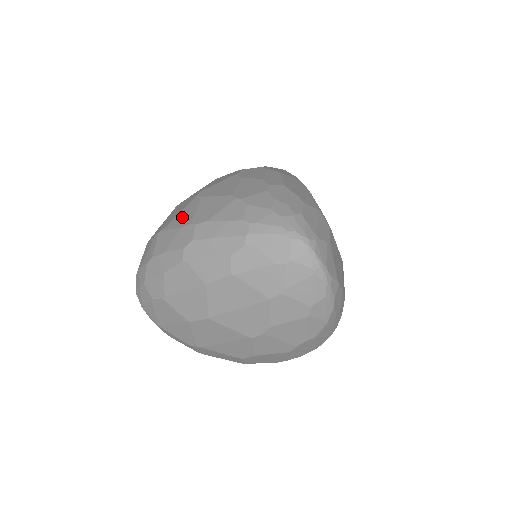
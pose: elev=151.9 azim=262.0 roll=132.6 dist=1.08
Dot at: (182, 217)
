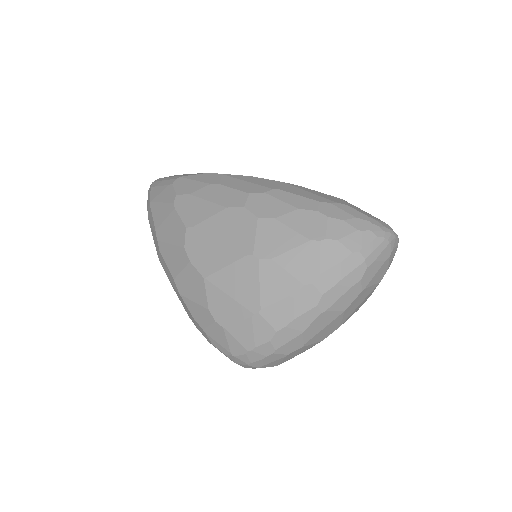
Dot at: (276, 286)
